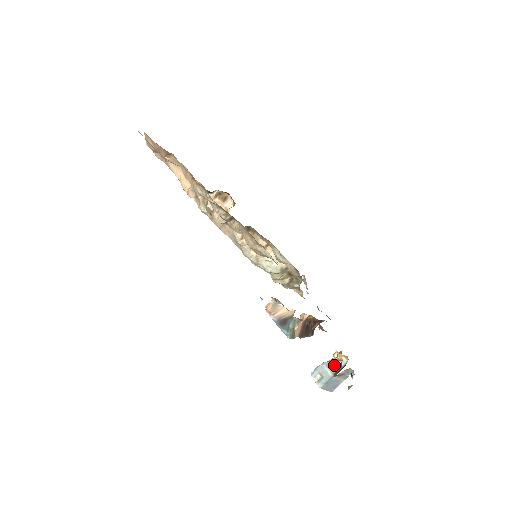
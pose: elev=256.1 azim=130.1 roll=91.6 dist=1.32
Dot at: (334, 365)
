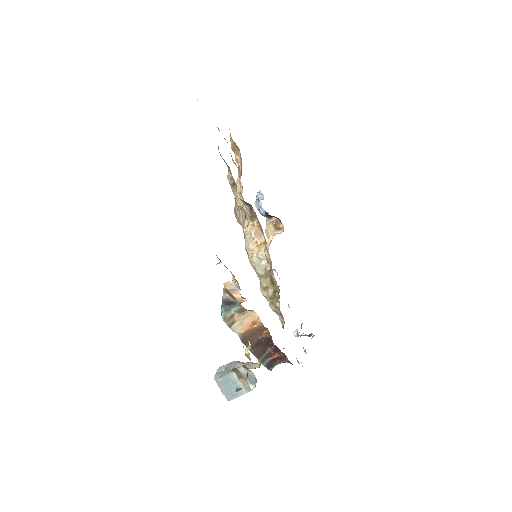
Dot at: (243, 364)
